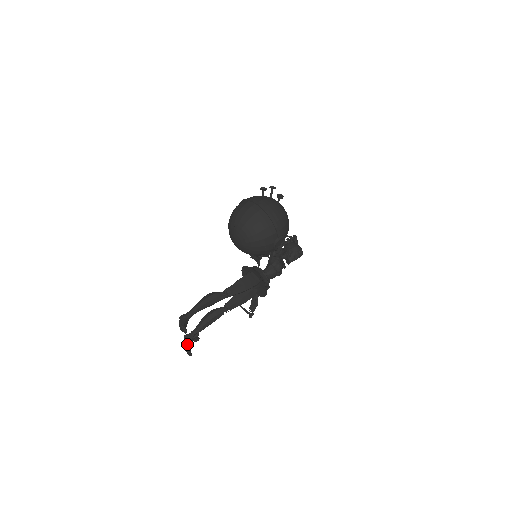
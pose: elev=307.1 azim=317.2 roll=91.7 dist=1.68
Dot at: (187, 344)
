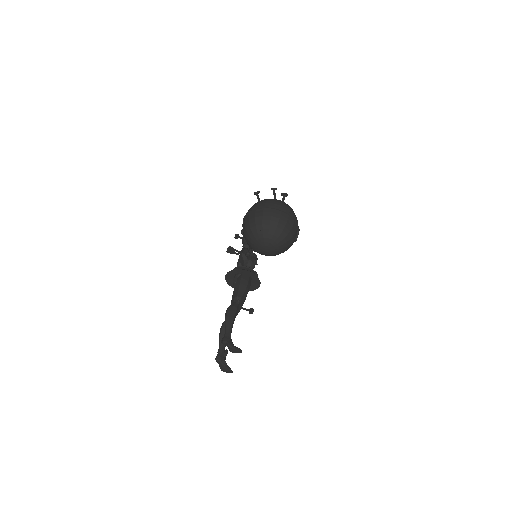
Dot at: (224, 364)
